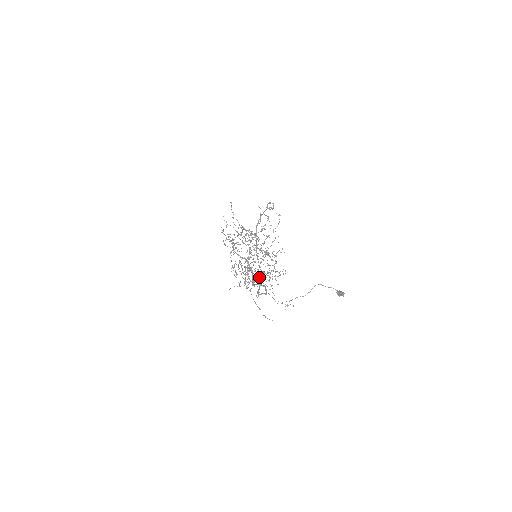
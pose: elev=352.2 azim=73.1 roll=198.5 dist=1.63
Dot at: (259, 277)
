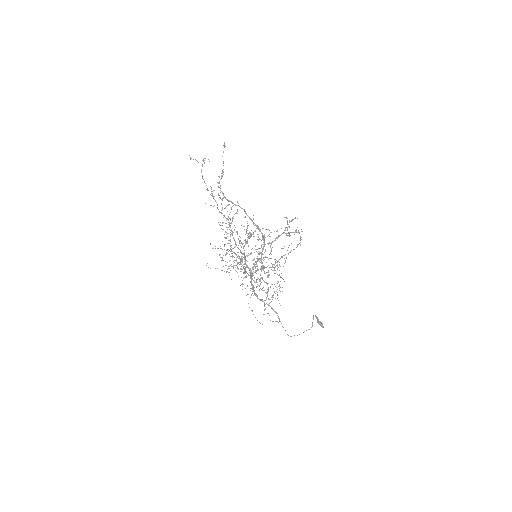
Dot at: occluded
